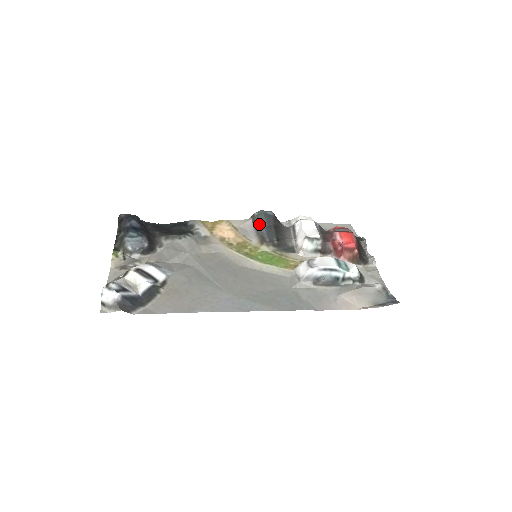
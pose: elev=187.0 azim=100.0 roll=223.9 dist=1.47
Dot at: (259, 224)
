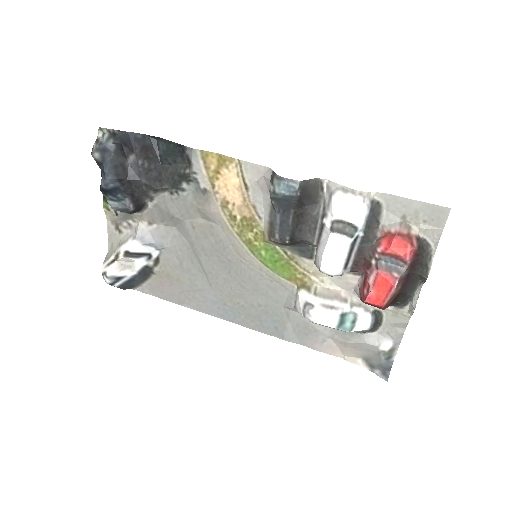
Dot at: (273, 206)
